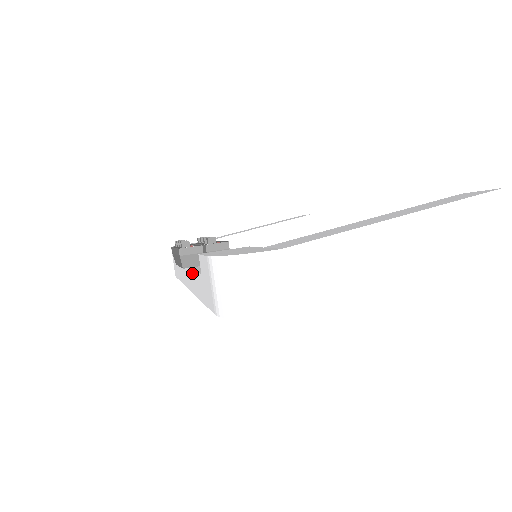
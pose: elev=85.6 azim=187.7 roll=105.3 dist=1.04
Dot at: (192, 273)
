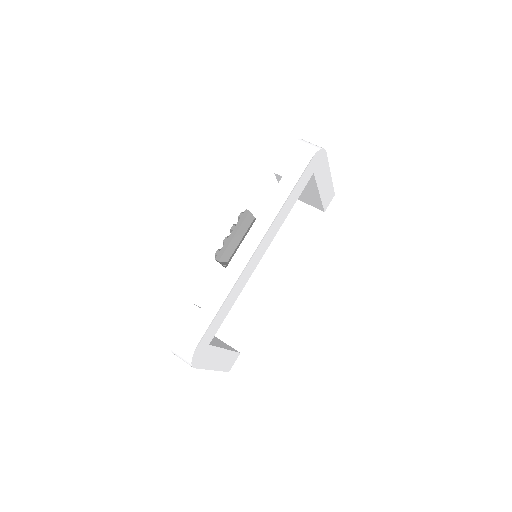
Dot at: (264, 211)
